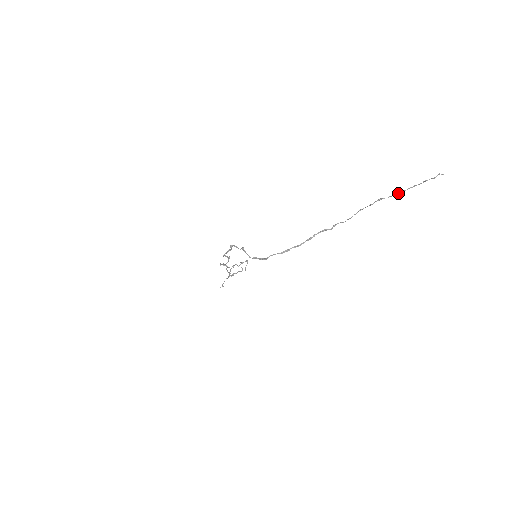
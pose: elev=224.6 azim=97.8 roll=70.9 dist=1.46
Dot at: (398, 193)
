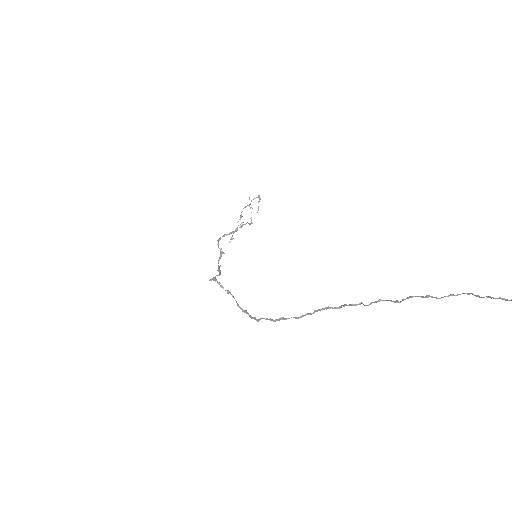
Dot at: (442, 297)
